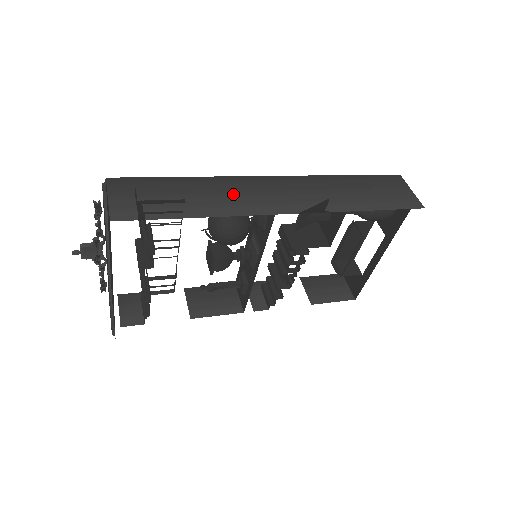
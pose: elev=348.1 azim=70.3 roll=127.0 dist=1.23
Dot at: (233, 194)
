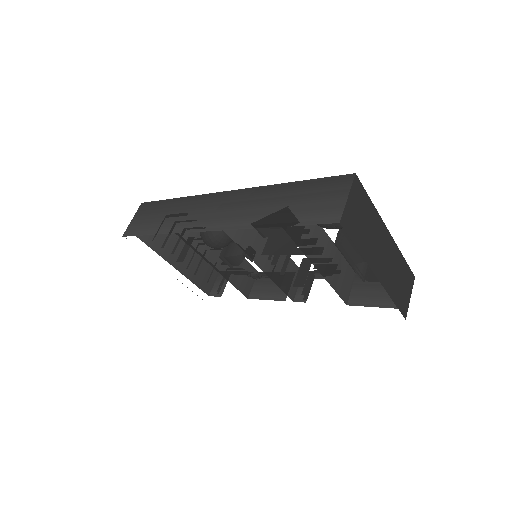
Dot at: (190, 212)
